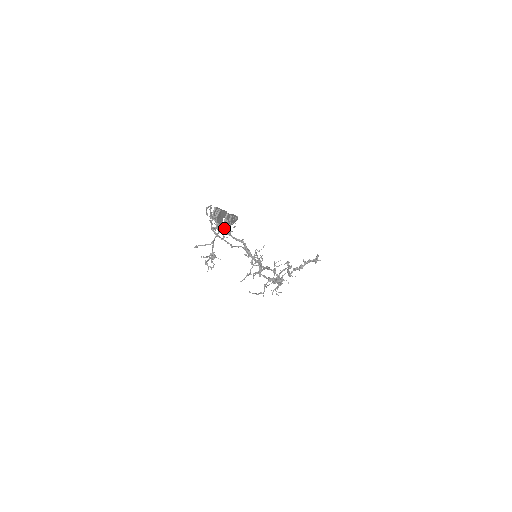
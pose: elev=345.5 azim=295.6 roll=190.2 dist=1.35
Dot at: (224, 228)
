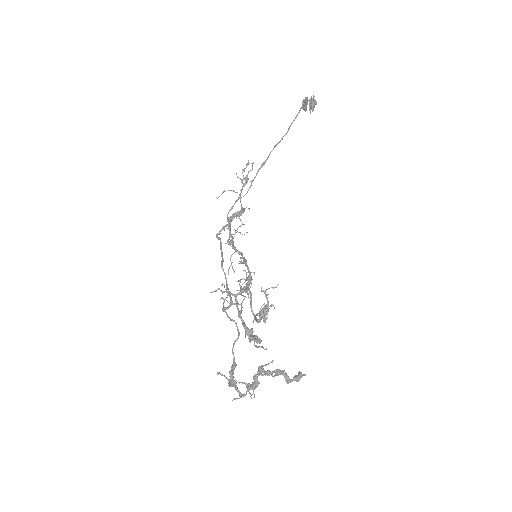
Dot at: occluded
